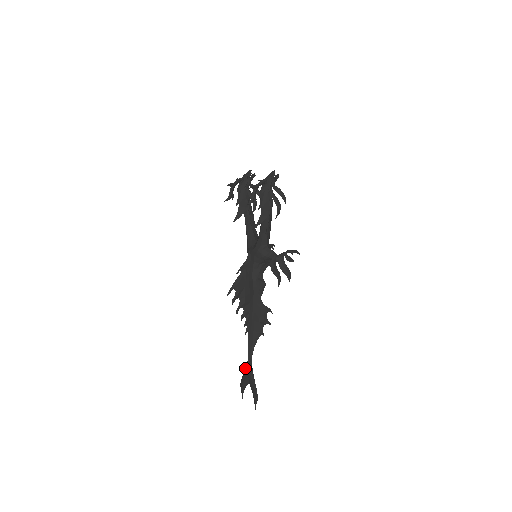
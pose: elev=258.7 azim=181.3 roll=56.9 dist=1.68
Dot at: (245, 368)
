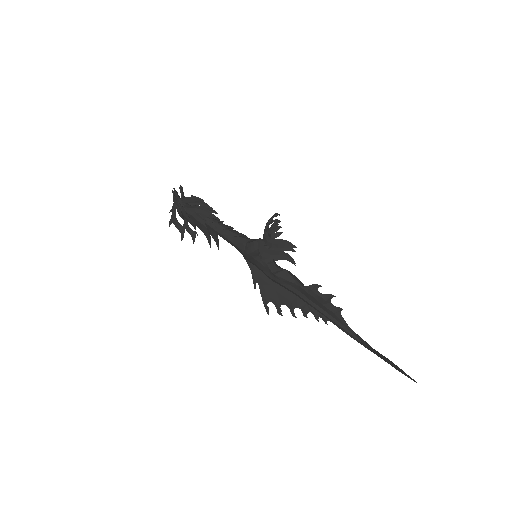
Dot at: occluded
